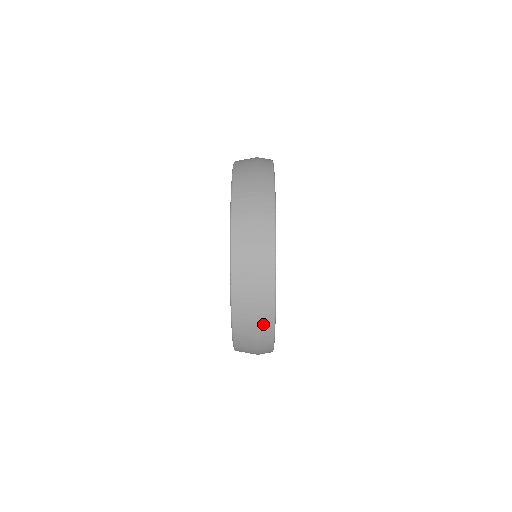
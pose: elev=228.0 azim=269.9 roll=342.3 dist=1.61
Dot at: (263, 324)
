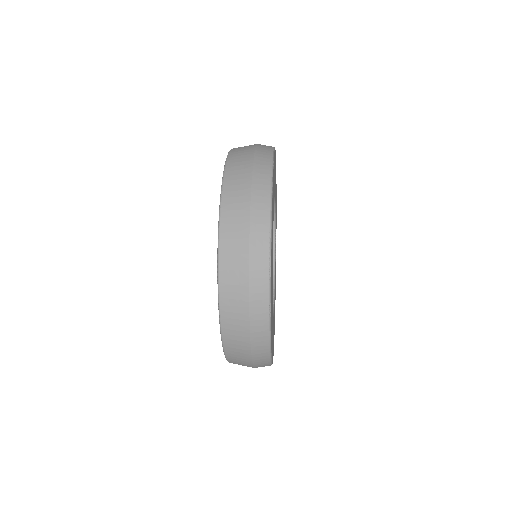
Dot at: (257, 354)
